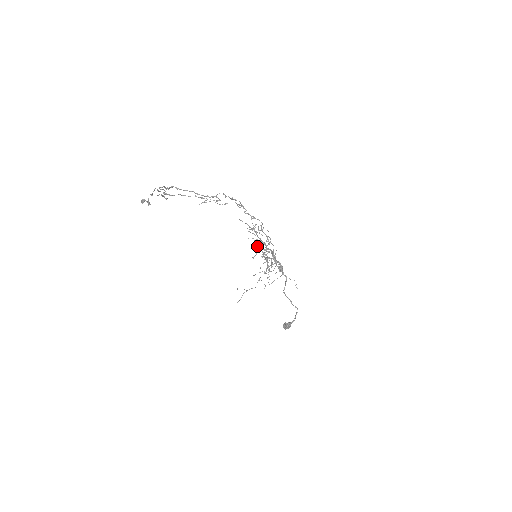
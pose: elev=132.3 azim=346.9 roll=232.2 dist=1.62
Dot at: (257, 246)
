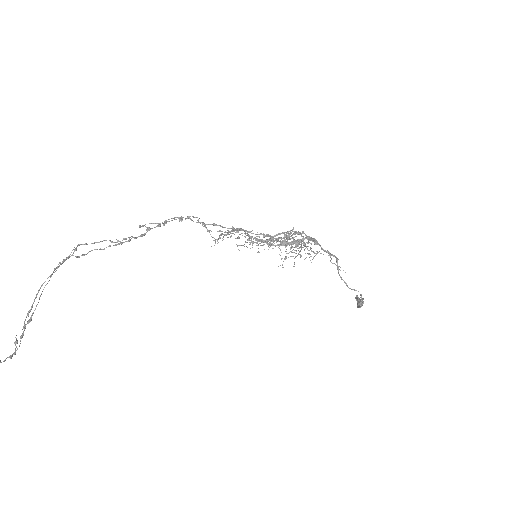
Dot at: occluded
